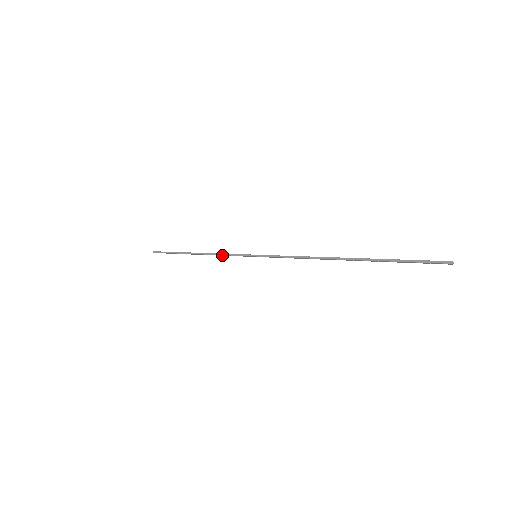
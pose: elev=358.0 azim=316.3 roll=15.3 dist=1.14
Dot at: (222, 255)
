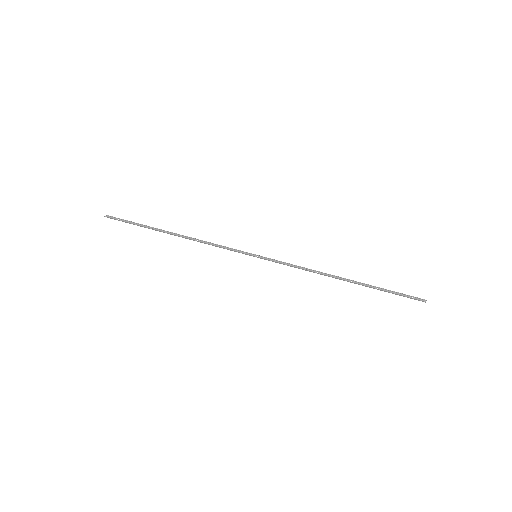
Dot at: (213, 245)
